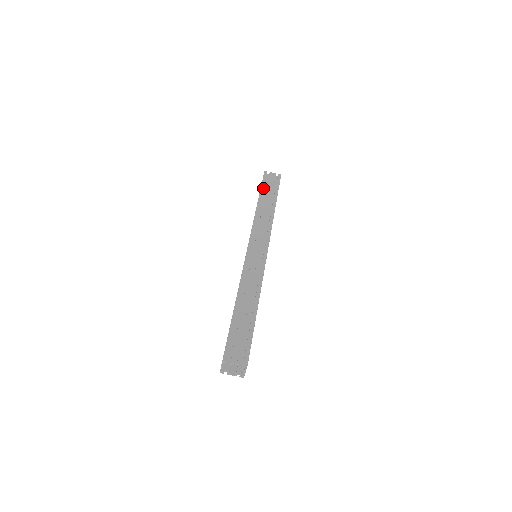
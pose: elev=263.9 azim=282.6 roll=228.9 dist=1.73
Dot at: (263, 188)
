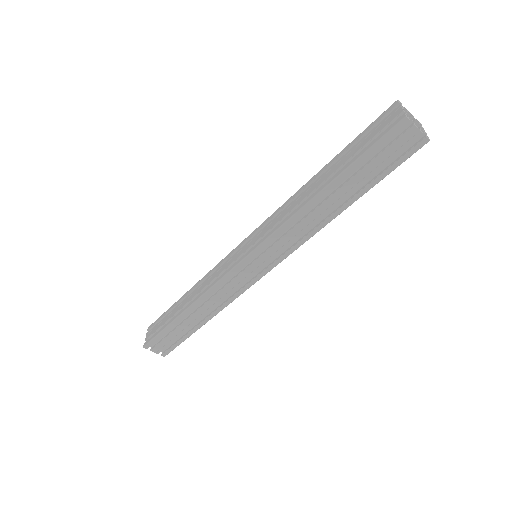
Dot at: (359, 163)
